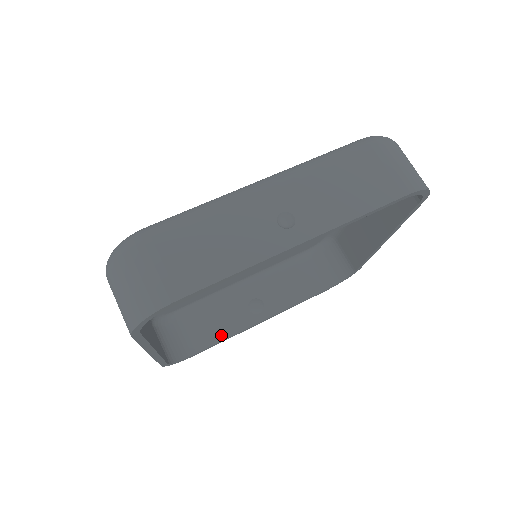
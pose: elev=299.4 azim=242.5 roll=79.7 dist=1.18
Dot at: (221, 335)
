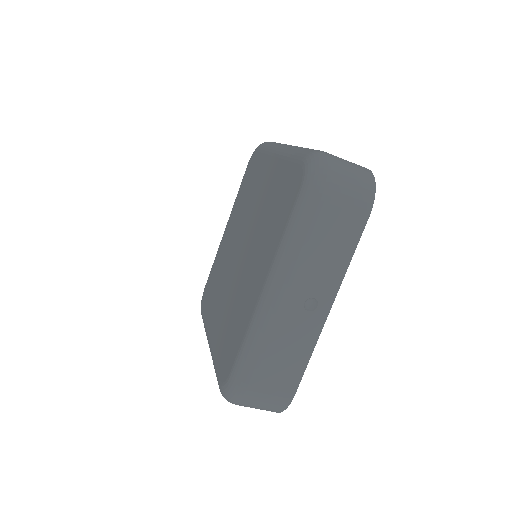
Dot at: occluded
